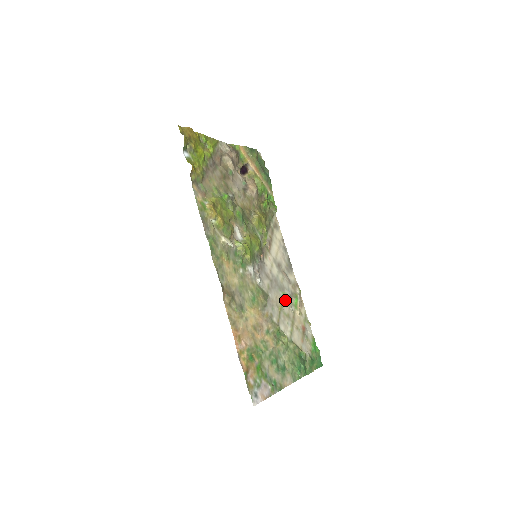
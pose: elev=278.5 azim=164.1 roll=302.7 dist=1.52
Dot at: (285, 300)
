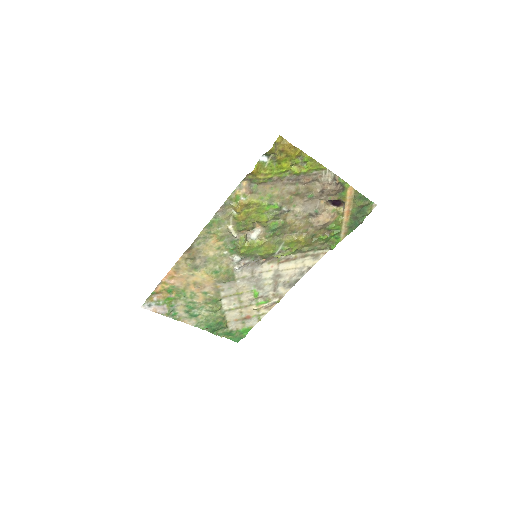
Dot at: (252, 294)
